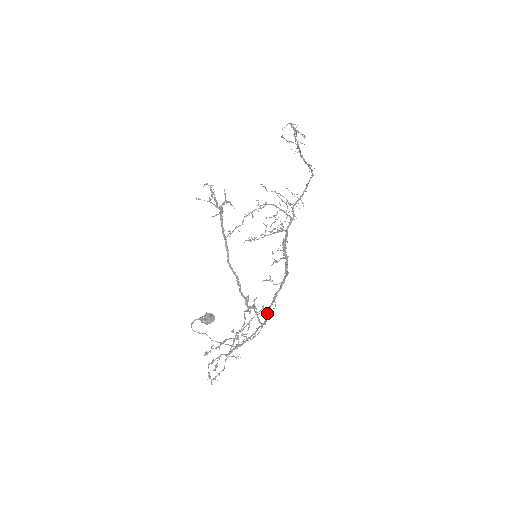
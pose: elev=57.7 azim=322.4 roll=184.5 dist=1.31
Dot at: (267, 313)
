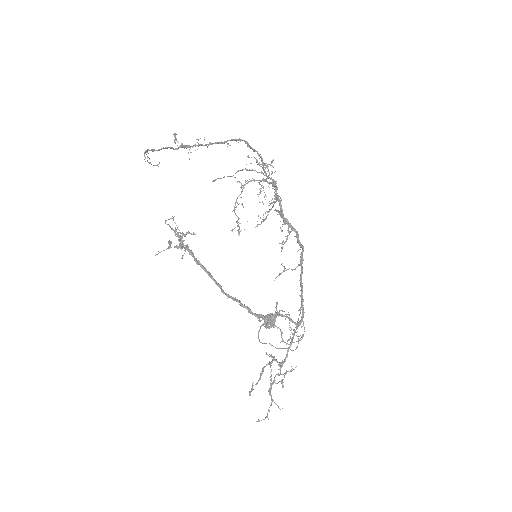
Dot at: (301, 306)
